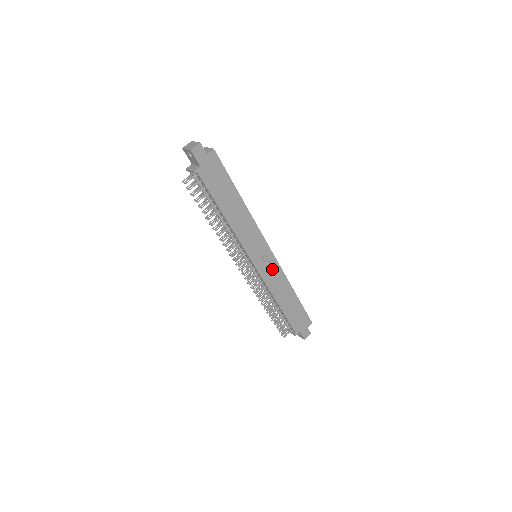
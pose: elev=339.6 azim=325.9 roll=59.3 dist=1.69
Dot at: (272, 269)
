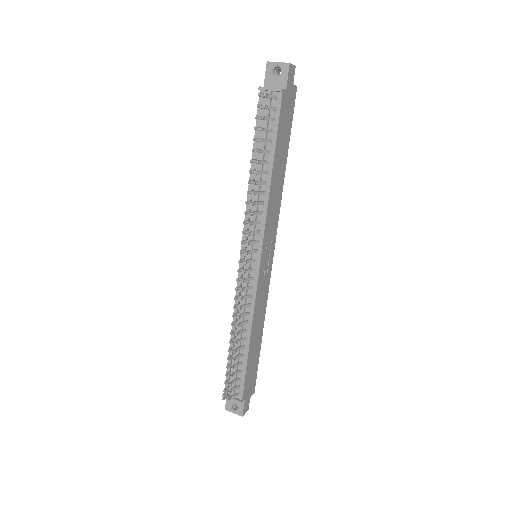
Dot at: (265, 283)
